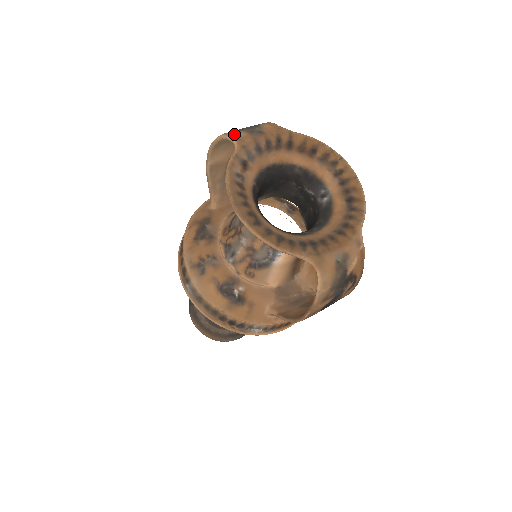
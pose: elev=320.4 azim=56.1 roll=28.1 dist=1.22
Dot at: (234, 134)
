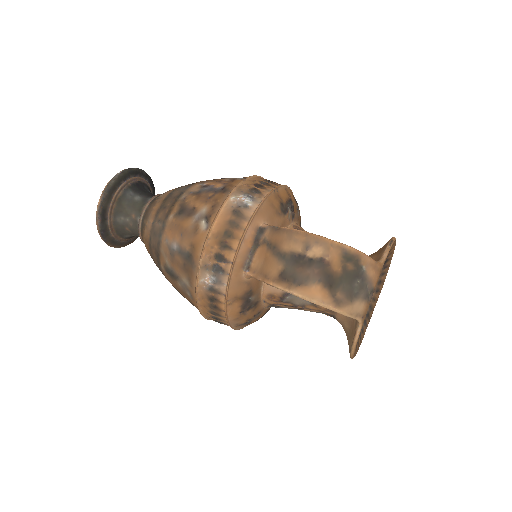
Dot at: (358, 312)
